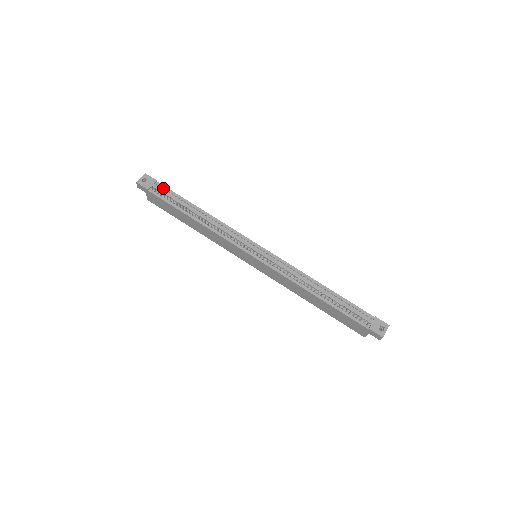
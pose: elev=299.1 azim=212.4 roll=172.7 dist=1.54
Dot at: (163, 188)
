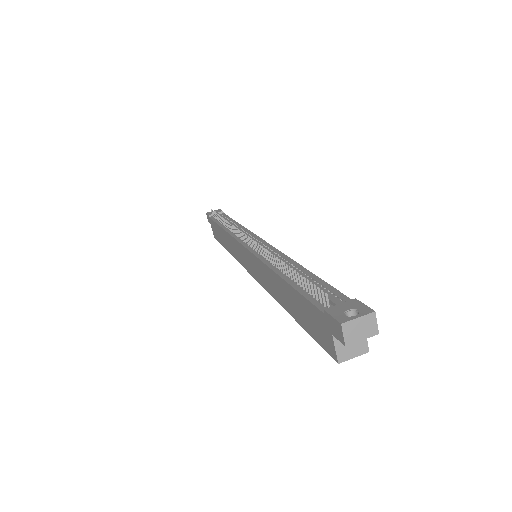
Dot at: (223, 215)
